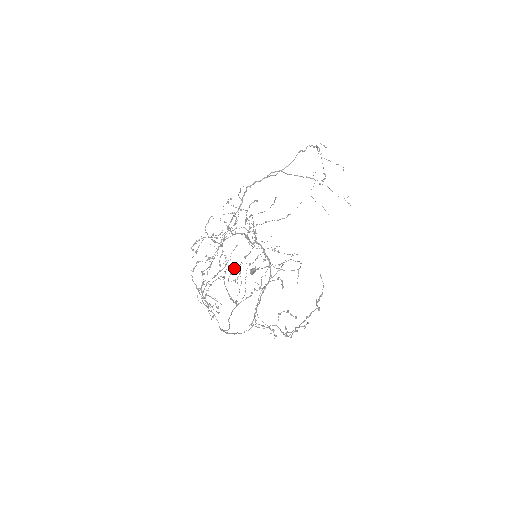
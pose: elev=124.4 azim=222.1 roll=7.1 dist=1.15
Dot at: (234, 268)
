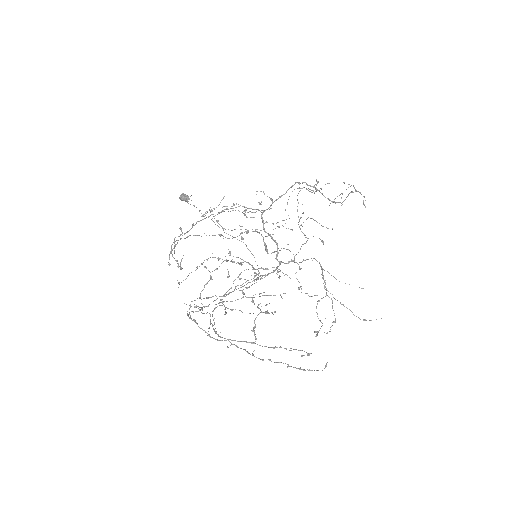
Dot at: occluded
